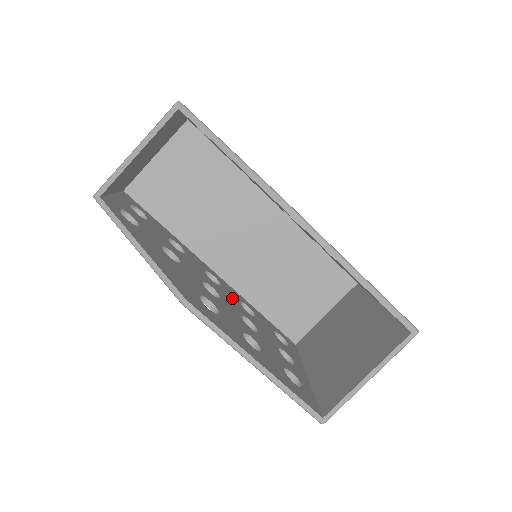
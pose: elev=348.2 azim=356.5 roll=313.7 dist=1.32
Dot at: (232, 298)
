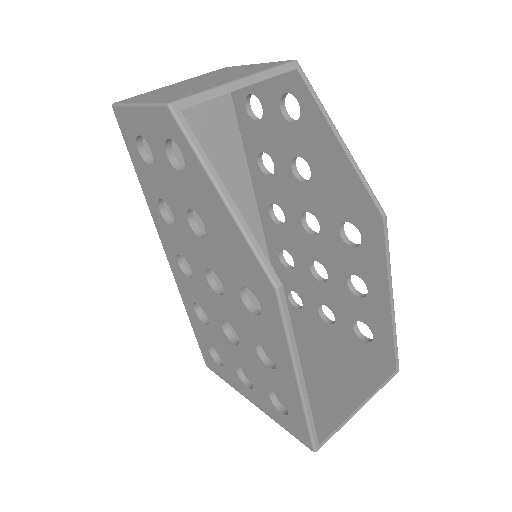
Dot at: occluded
